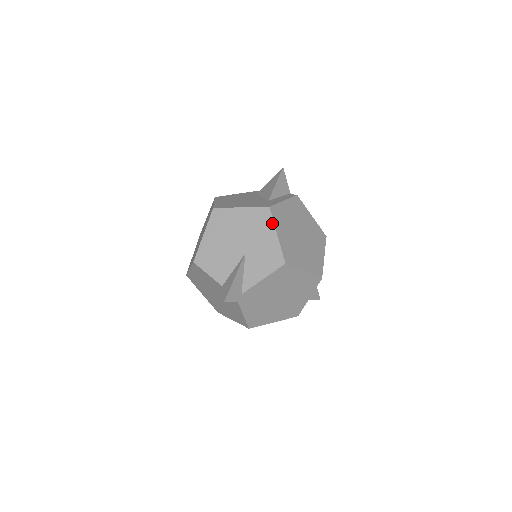
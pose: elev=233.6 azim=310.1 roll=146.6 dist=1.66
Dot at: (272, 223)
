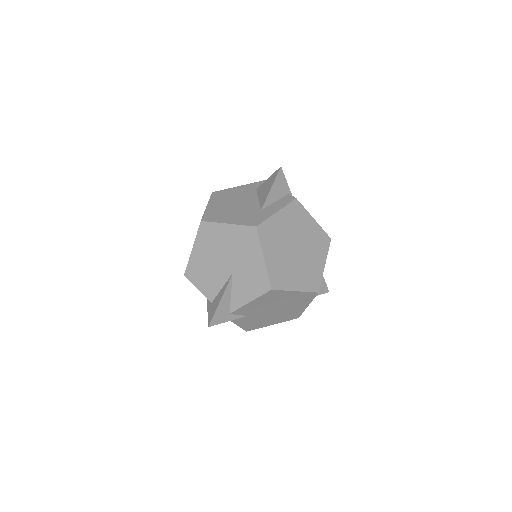
Dot at: (259, 245)
